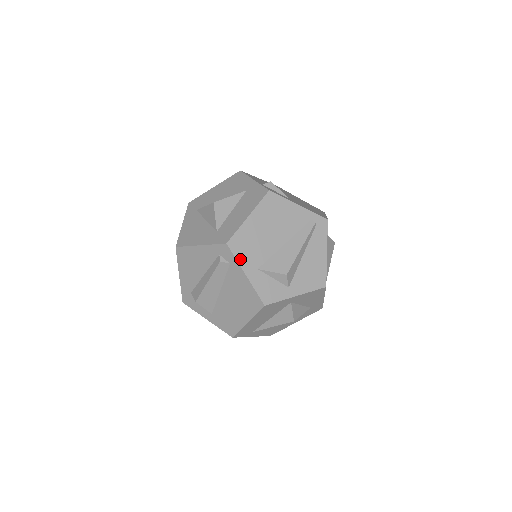
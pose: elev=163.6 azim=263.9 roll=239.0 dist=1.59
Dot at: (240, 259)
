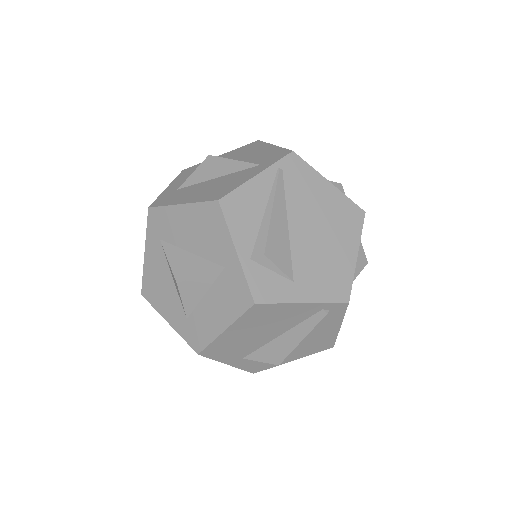
Dot at: (219, 358)
